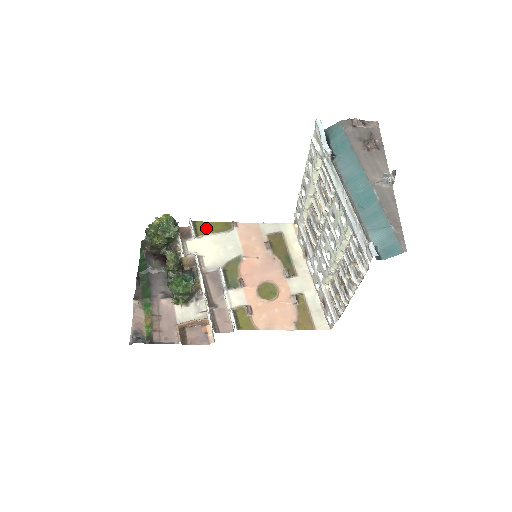
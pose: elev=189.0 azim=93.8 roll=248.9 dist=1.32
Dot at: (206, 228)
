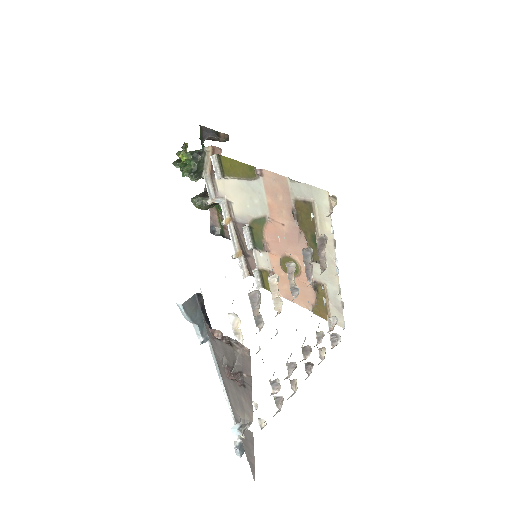
Dot at: (231, 168)
